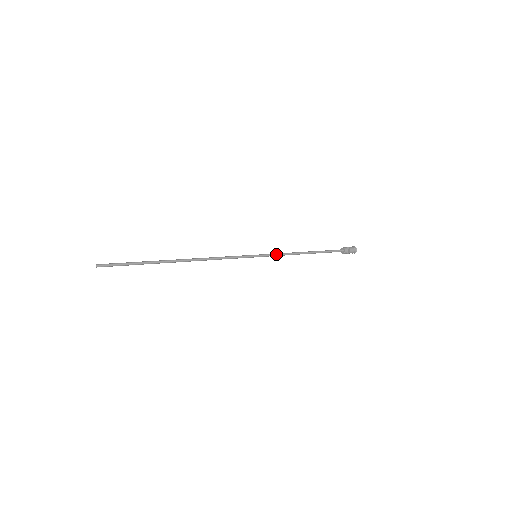
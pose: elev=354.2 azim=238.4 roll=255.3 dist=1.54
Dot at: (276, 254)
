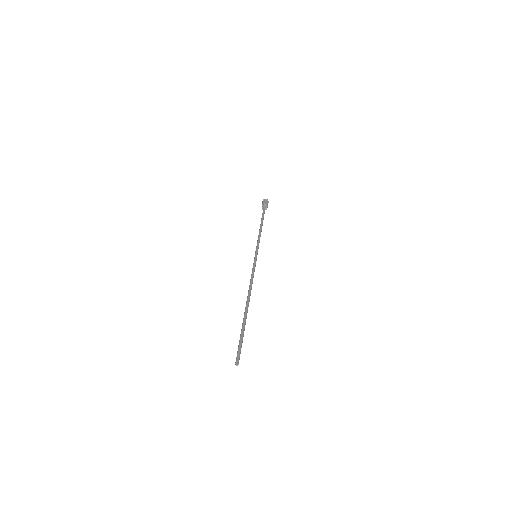
Dot at: occluded
